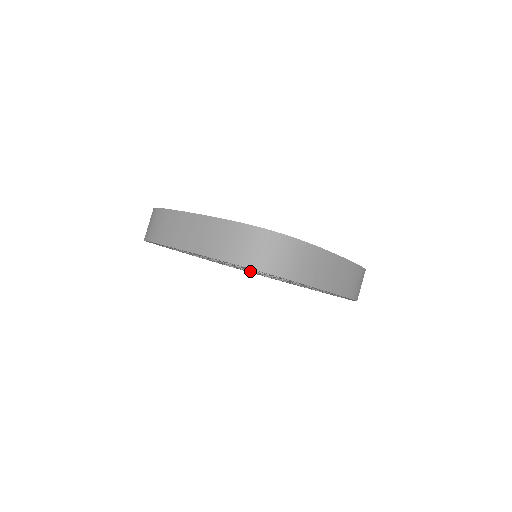
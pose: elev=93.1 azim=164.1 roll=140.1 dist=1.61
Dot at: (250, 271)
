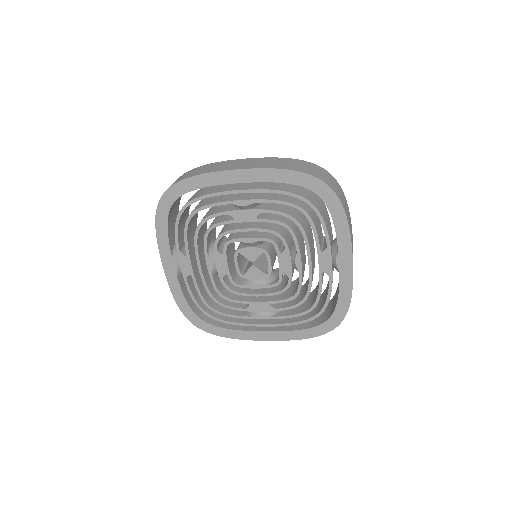
Dot at: (268, 275)
